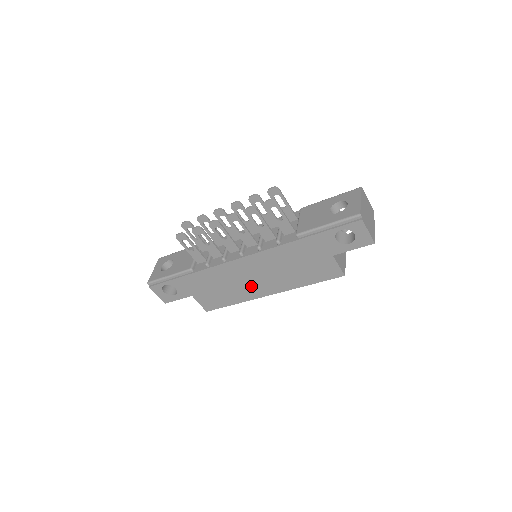
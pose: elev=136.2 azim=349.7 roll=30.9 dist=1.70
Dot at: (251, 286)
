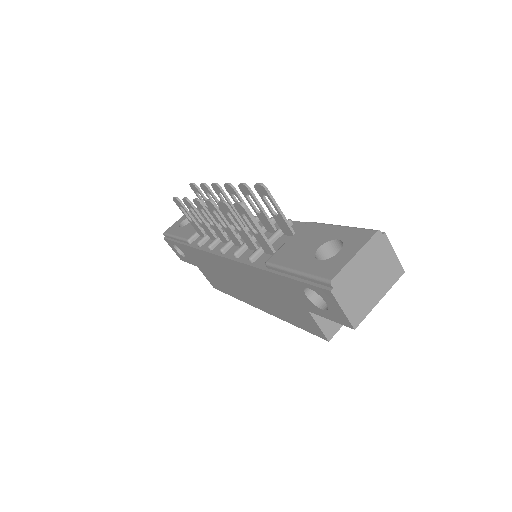
Dot at: (240, 289)
